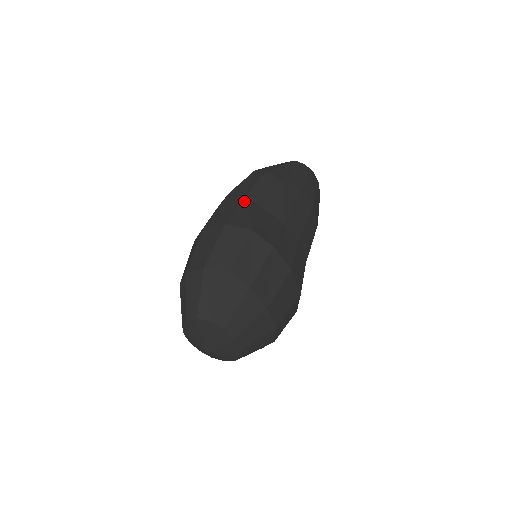
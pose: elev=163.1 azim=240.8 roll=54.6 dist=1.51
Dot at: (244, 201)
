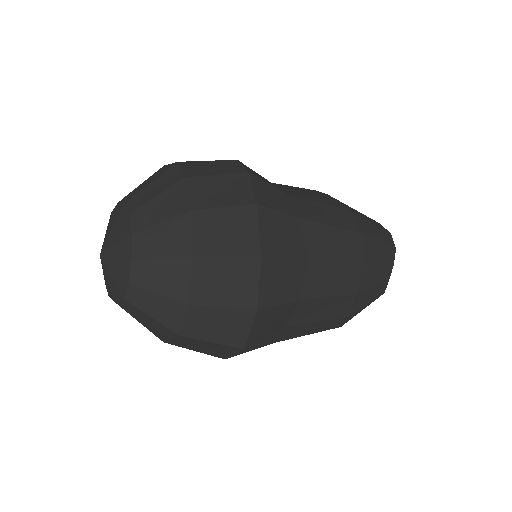
Dot at: occluded
